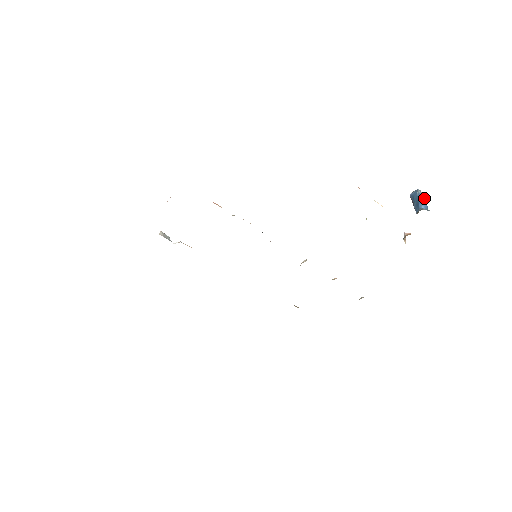
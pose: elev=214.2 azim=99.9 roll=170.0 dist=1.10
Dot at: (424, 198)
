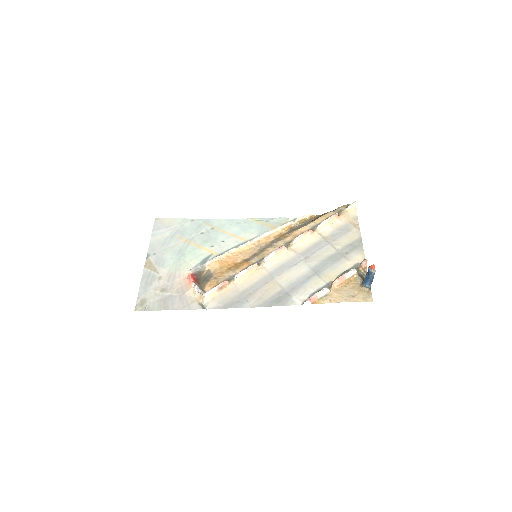
Dot at: occluded
